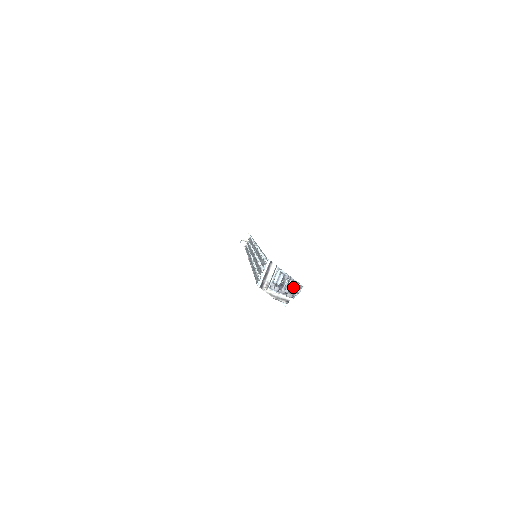
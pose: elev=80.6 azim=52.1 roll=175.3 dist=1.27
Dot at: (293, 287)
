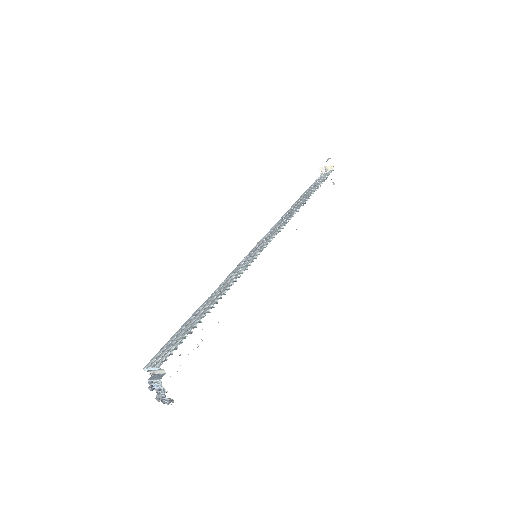
Dot at: (164, 399)
